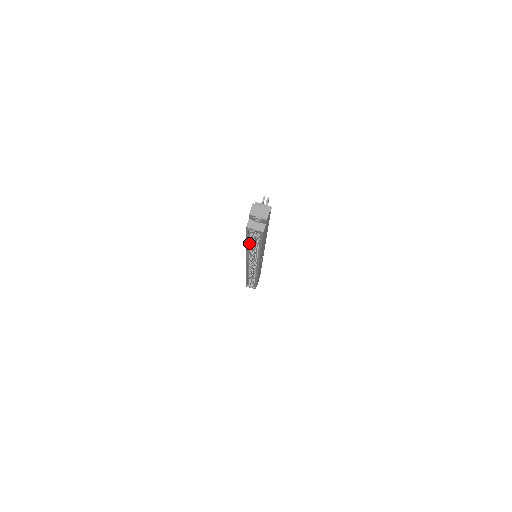
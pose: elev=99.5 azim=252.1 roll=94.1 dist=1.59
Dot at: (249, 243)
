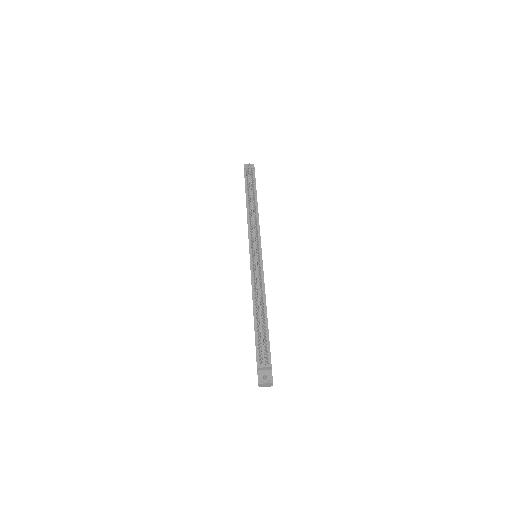
Dot at: occluded
